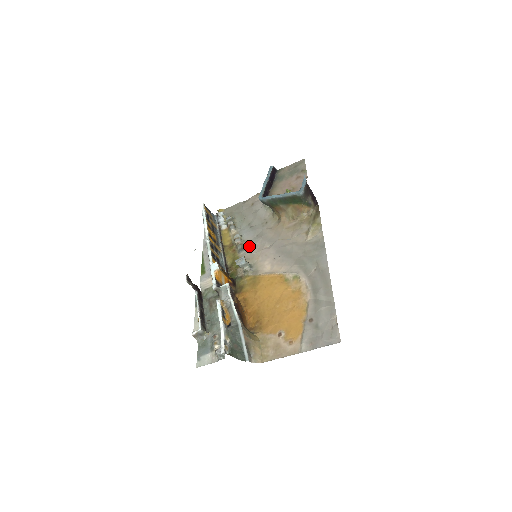
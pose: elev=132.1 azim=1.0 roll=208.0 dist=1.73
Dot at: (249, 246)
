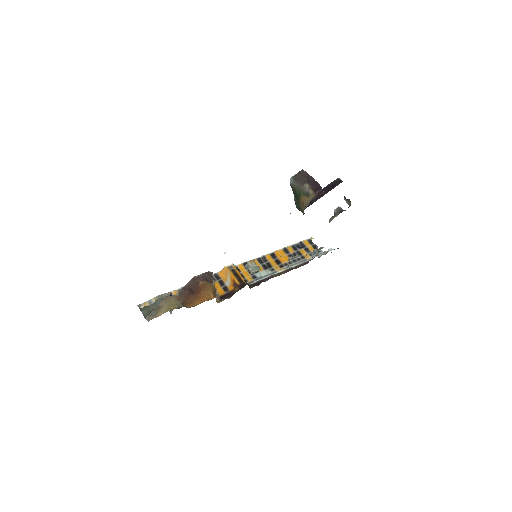
Dot at: occluded
